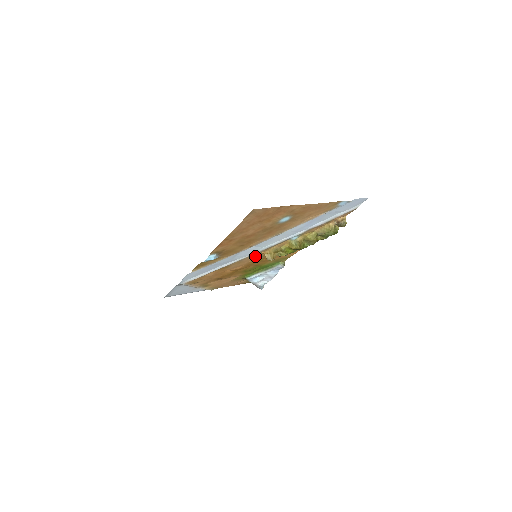
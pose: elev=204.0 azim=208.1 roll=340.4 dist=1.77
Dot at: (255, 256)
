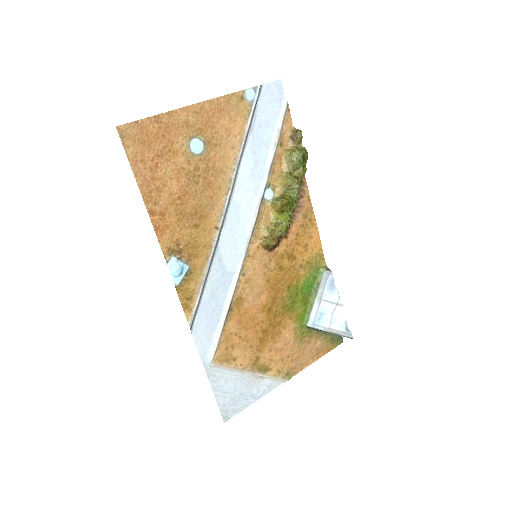
Dot at: (256, 258)
